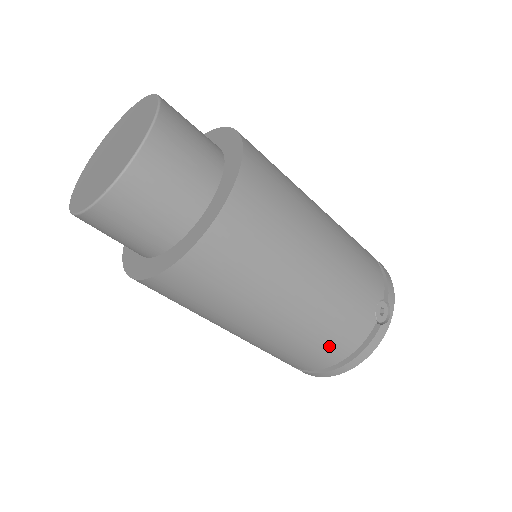
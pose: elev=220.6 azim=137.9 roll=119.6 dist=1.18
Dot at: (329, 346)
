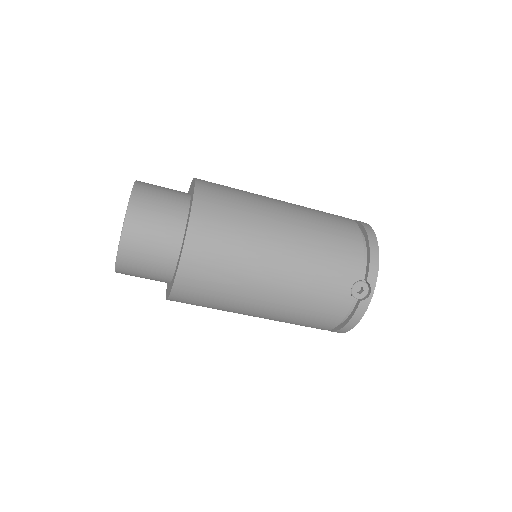
Dot at: (315, 321)
